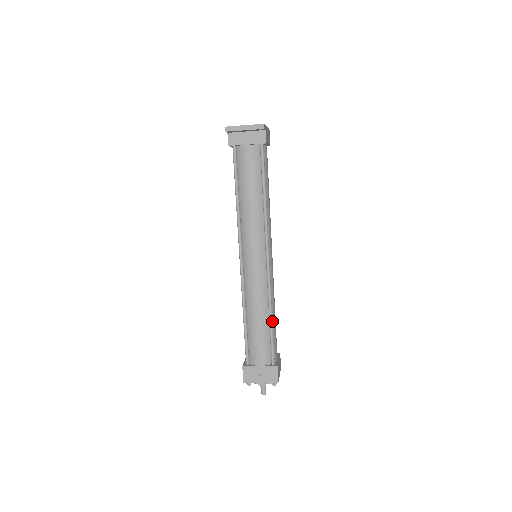
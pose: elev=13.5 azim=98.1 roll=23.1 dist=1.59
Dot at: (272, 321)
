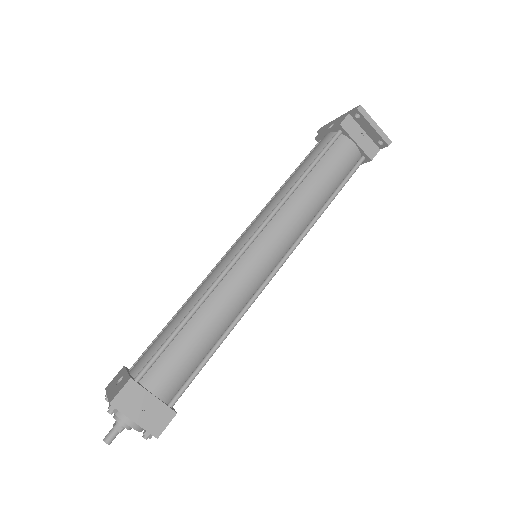
Dot at: (219, 346)
